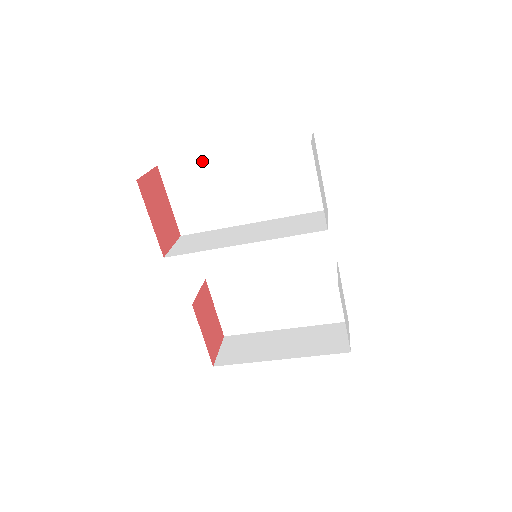
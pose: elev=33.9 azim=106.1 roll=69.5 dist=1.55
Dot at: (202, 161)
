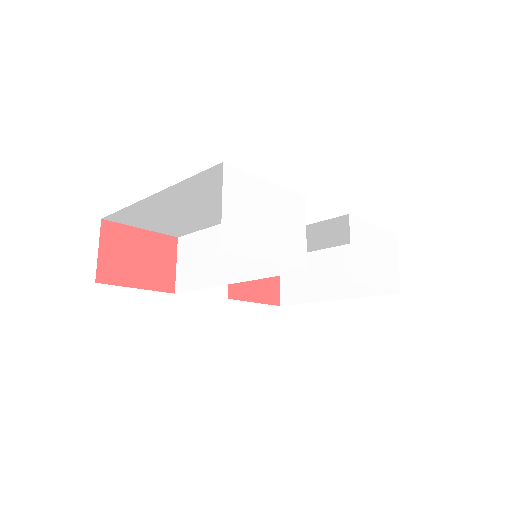
Dot at: (135, 207)
